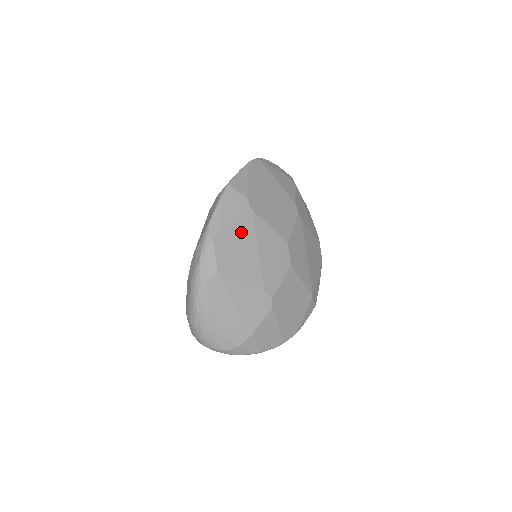
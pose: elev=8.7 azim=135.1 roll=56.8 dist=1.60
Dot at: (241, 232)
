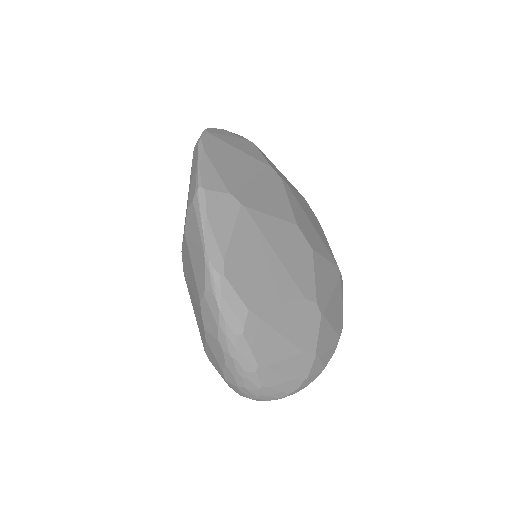
Dot at: (248, 243)
